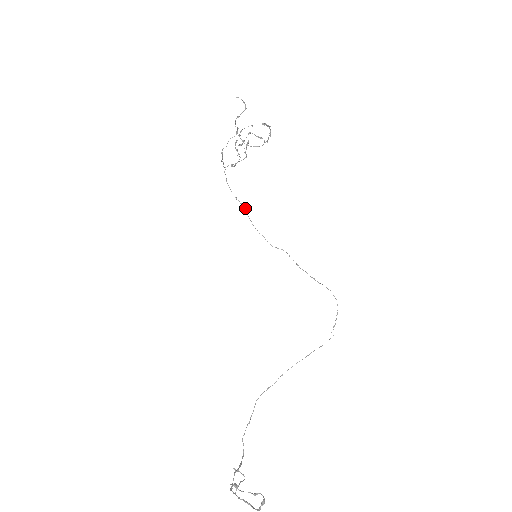
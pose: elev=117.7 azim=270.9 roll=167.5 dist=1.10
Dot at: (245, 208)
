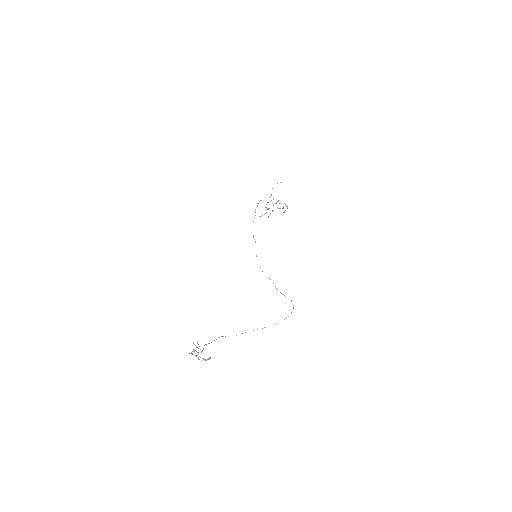
Dot at: occluded
